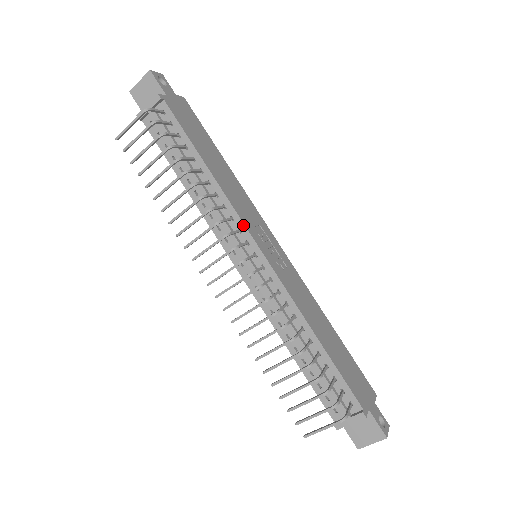
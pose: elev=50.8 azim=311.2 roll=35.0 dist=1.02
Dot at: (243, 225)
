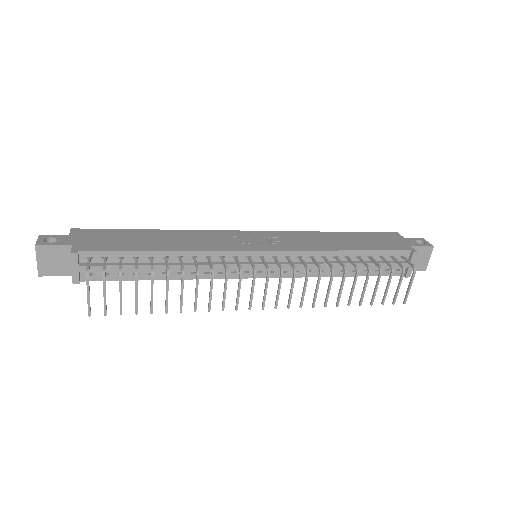
Dot at: (234, 252)
